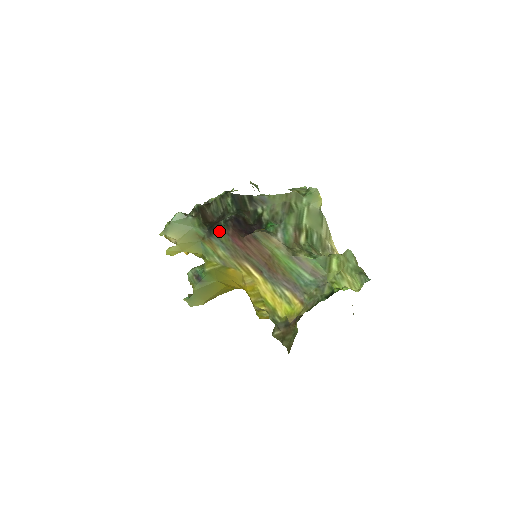
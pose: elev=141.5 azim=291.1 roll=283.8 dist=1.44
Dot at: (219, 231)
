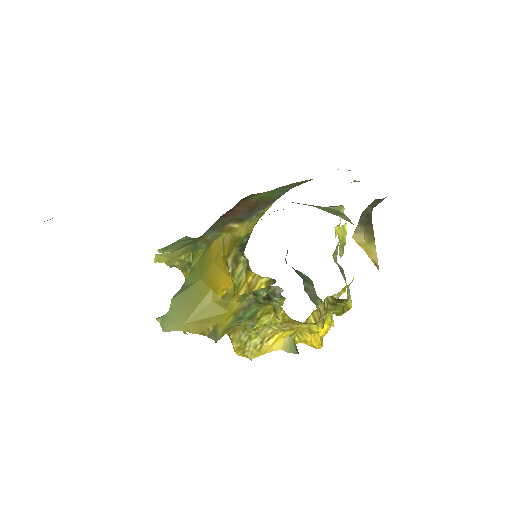
Dot at: (214, 223)
